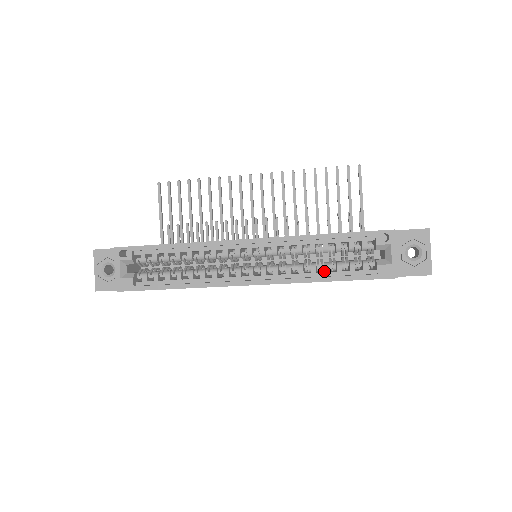
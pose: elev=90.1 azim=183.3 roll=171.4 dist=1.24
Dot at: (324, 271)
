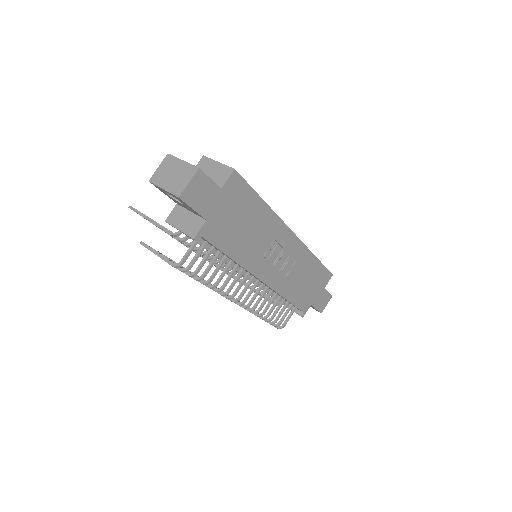
Dot at: occluded
